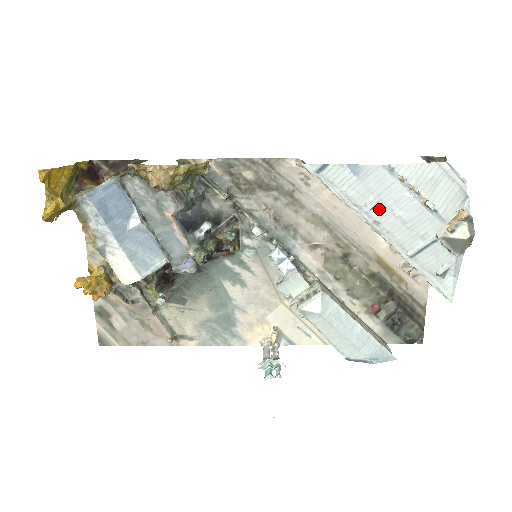
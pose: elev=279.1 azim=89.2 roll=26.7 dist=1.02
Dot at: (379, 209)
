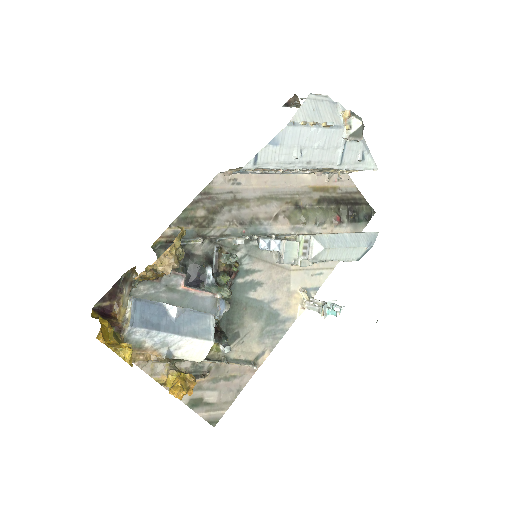
Dot at: (304, 153)
